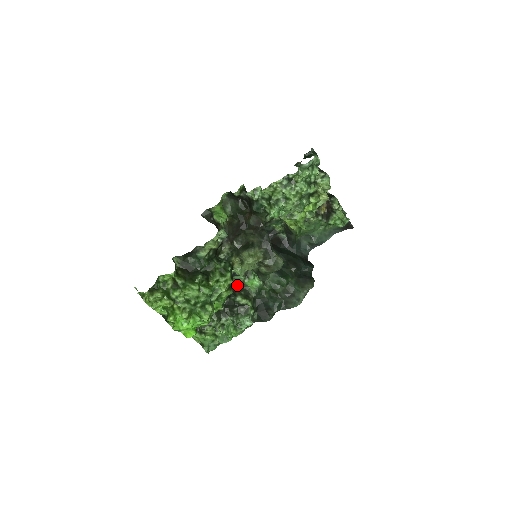
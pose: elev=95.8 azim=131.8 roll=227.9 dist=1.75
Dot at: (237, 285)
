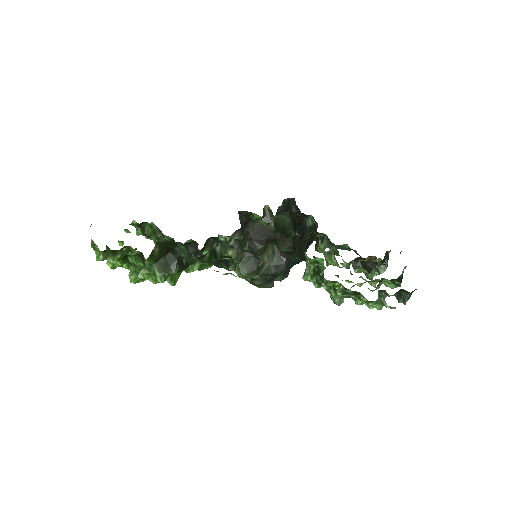
Dot at: (215, 240)
